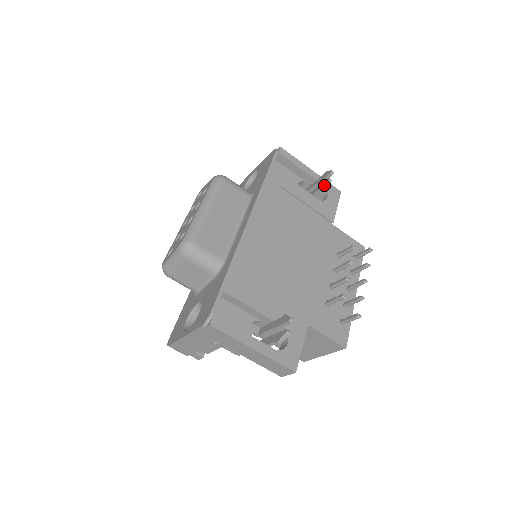
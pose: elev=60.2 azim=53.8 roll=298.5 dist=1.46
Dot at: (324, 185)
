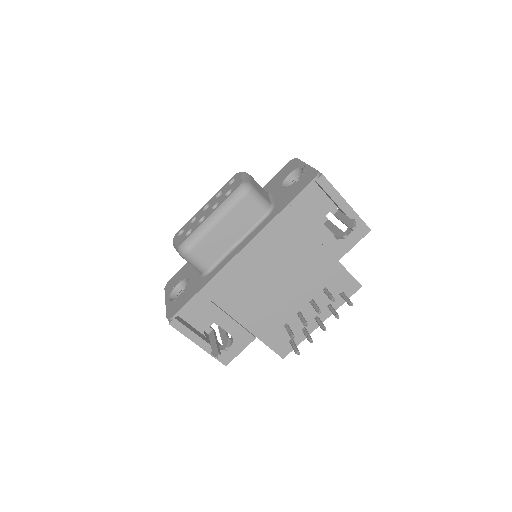
Dot at: (338, 237)
